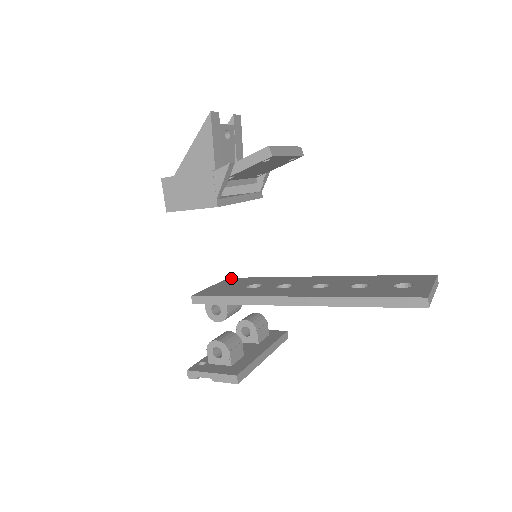
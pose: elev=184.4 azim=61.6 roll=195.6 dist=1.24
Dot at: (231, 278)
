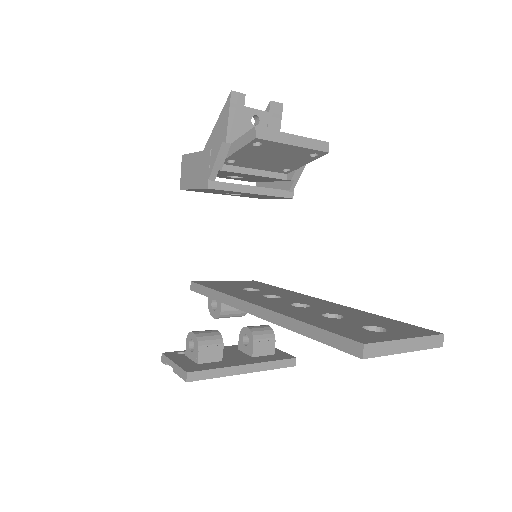
Dot at: (254, 281)
